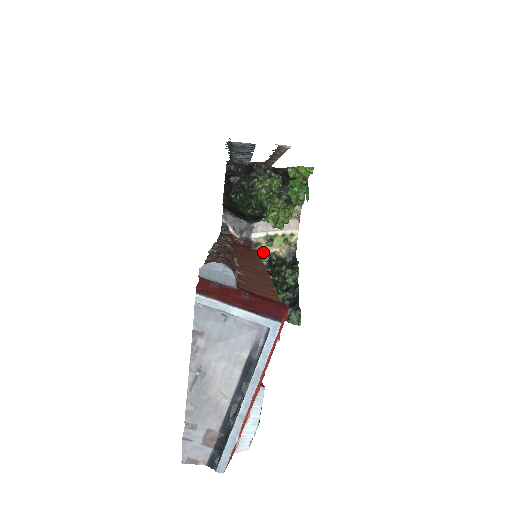
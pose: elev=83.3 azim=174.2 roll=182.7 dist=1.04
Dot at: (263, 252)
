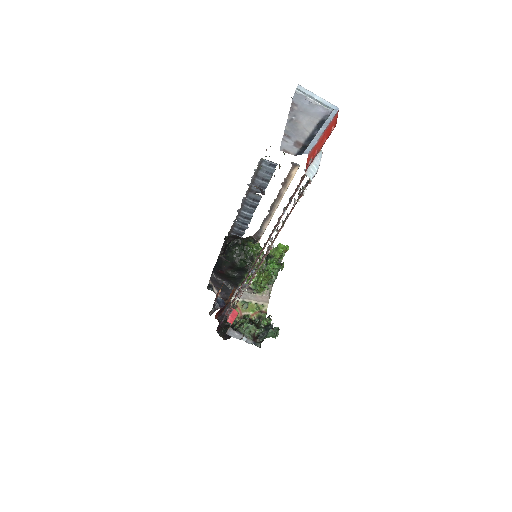
Dot at: occluded
